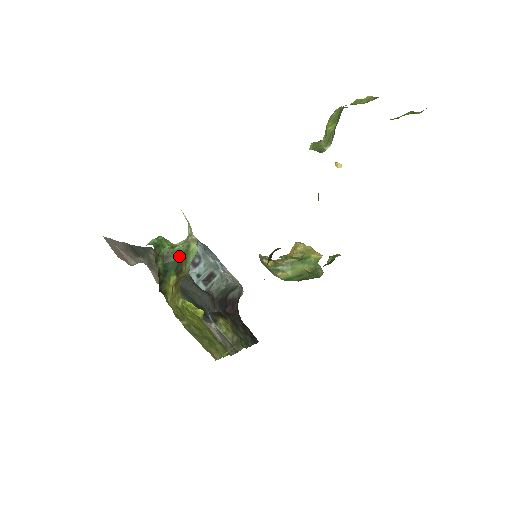
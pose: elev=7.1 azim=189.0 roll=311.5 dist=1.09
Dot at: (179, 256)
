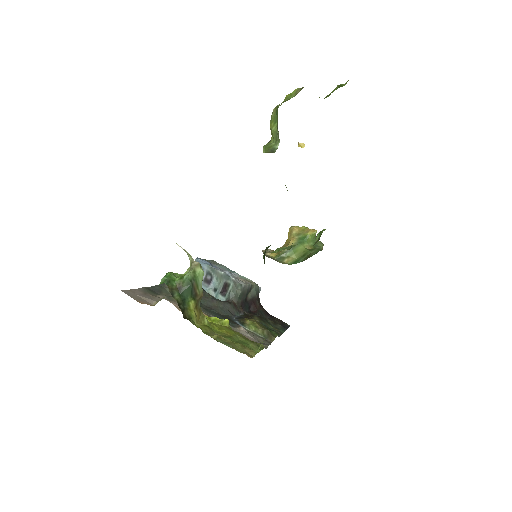
Dot at: (189, 283)
